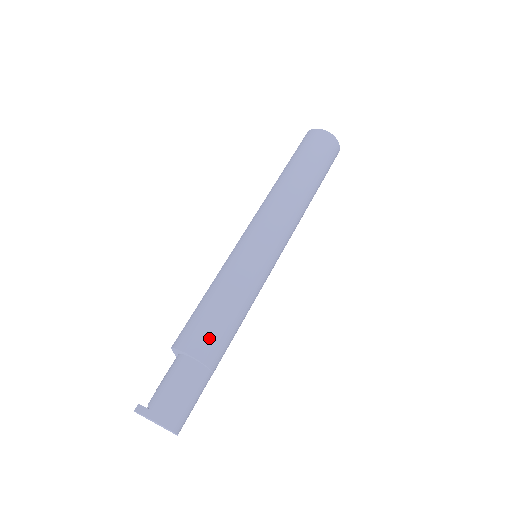
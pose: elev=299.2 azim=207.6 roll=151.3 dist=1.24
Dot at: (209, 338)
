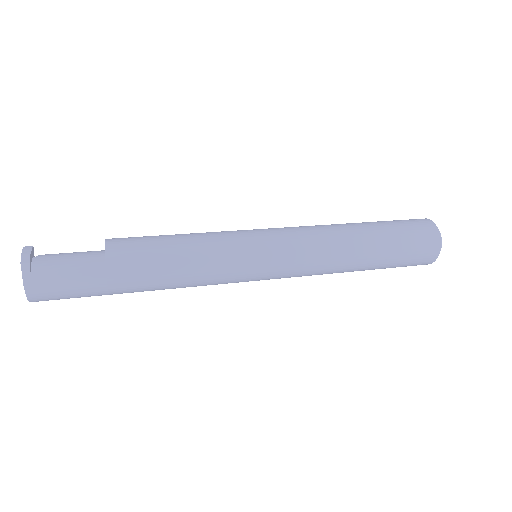
Dot at: (135, 263)
